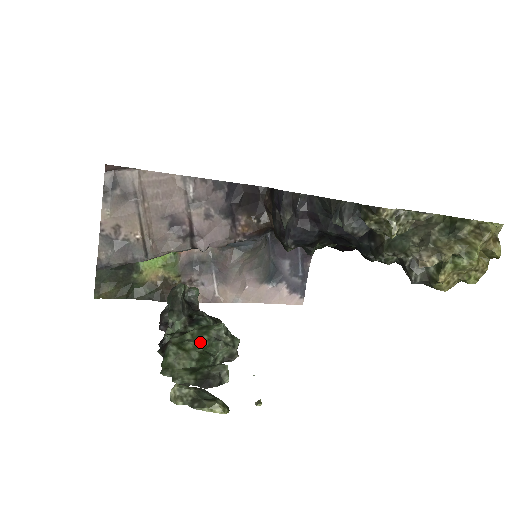
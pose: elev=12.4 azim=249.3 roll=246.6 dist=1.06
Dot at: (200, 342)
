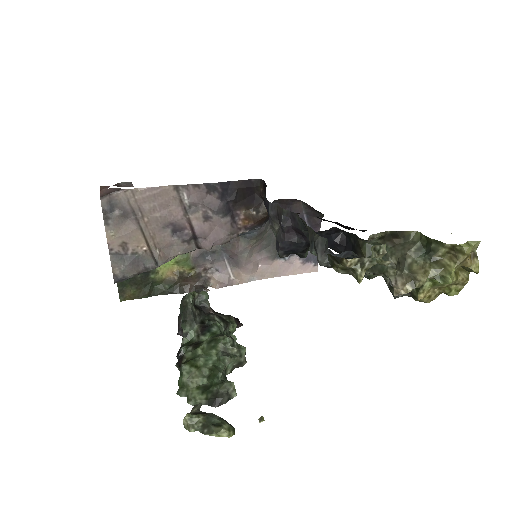
Dot at: (209, 357)
